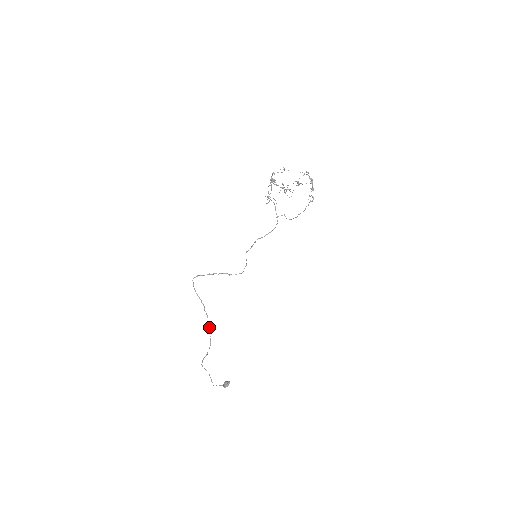
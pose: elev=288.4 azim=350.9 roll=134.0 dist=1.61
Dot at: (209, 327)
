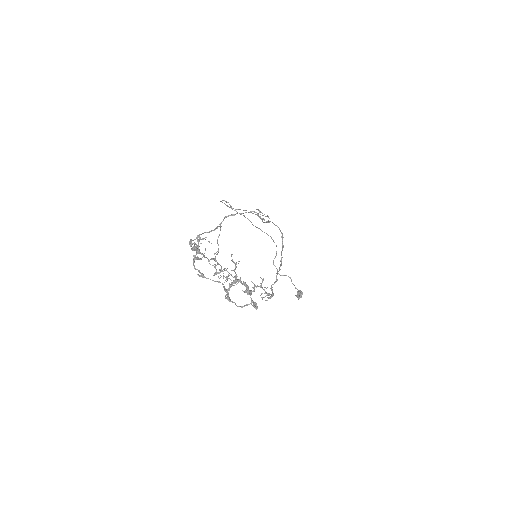
Dot at: occluded
